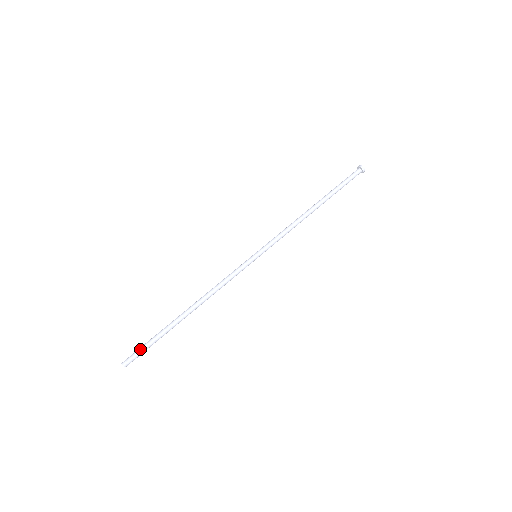
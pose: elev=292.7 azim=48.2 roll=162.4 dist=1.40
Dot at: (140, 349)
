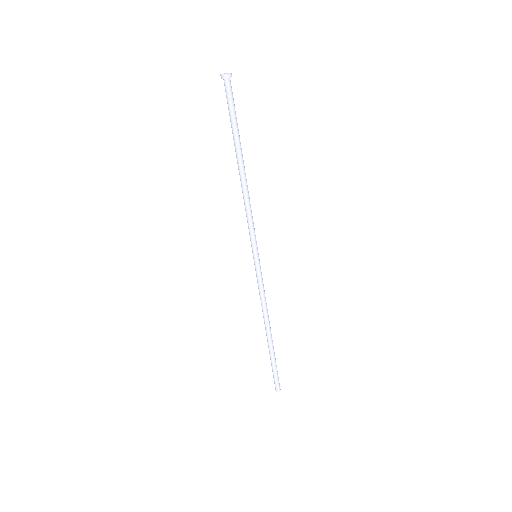
Dot at: (273, 377)
